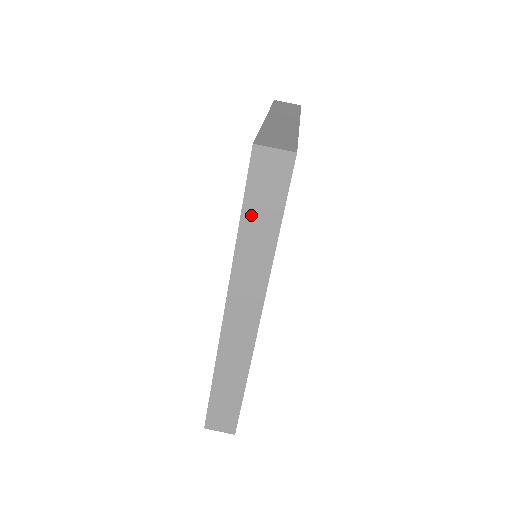
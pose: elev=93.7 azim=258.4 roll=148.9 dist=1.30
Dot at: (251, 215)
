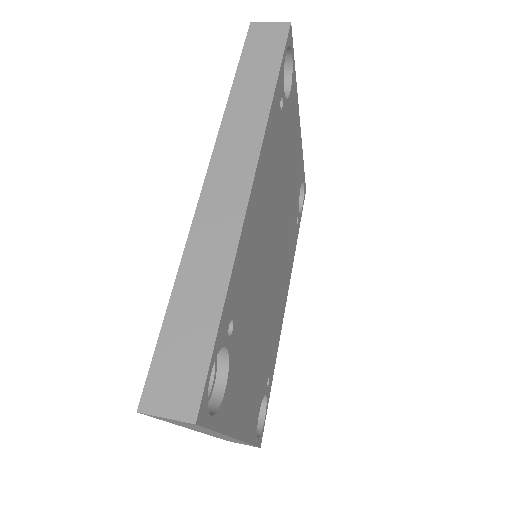
Dot at: (246, 73)
